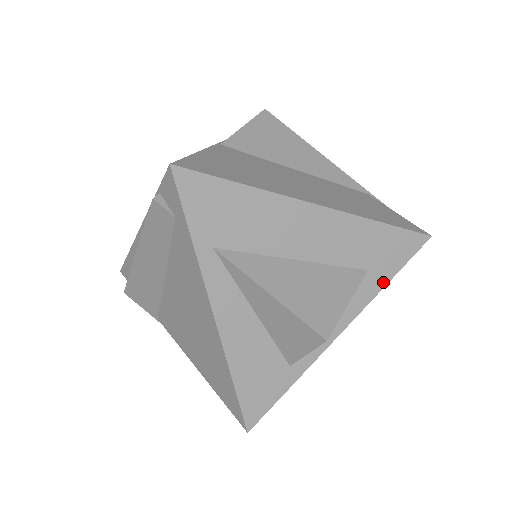
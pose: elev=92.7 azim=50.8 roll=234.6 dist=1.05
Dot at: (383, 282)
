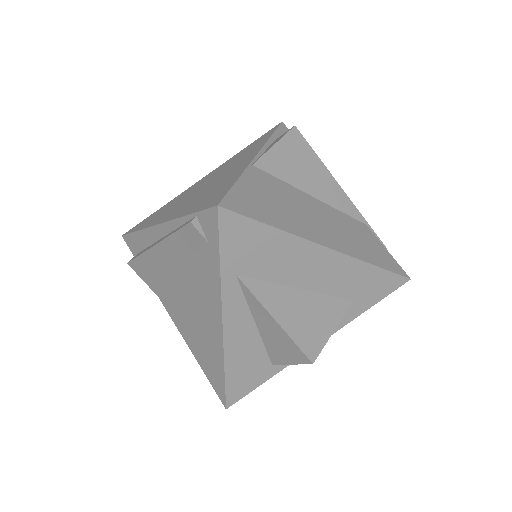
Dot at: (362, 310)
